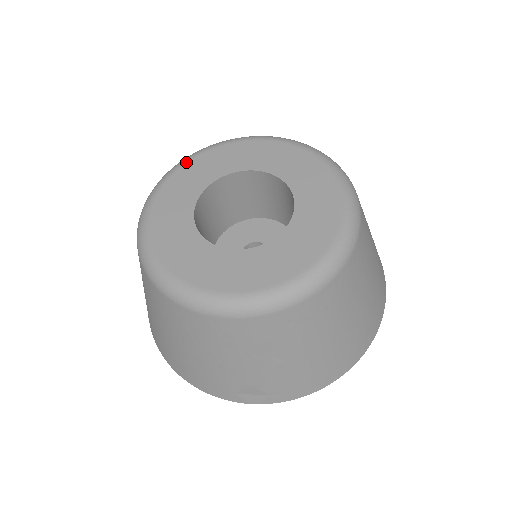
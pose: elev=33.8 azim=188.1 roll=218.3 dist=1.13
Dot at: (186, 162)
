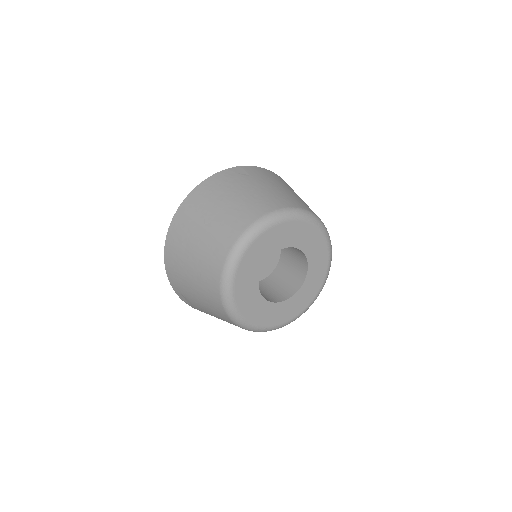
Dot at: (297, 220)
